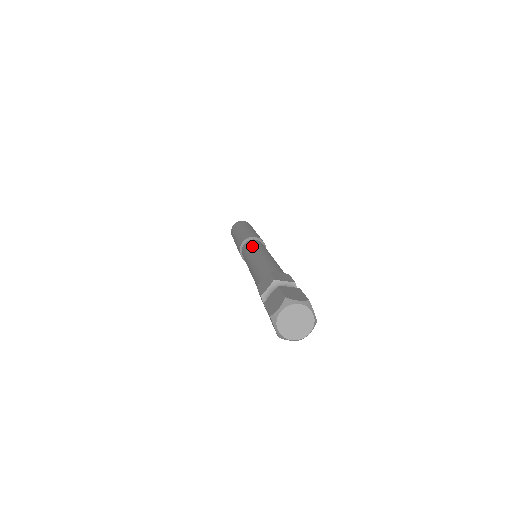
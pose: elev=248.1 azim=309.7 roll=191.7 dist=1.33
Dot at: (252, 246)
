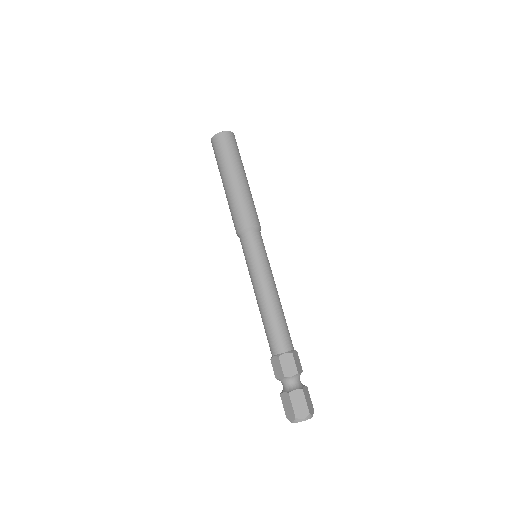
Dot at: (263, 256)
